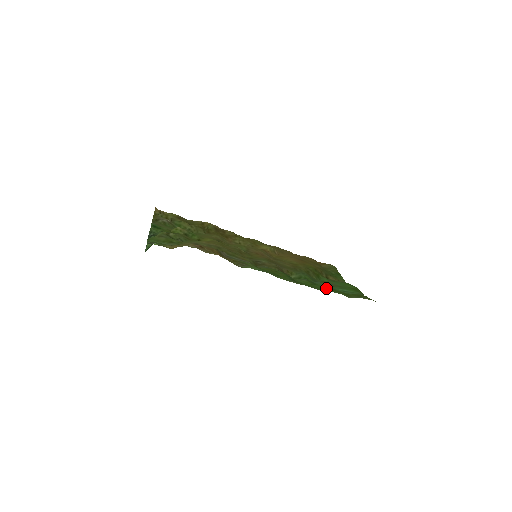
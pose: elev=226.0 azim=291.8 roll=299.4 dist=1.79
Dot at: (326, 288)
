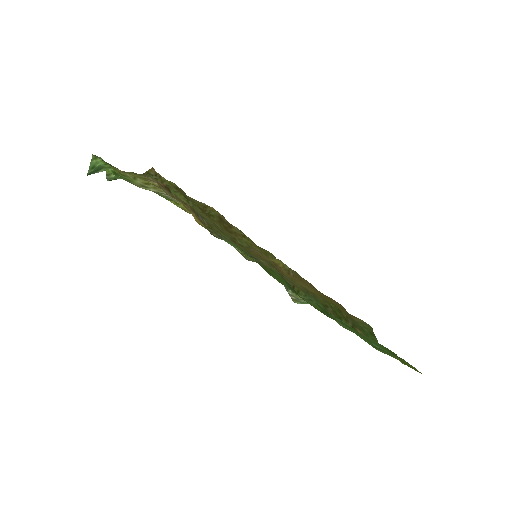
Dot at: occluded
